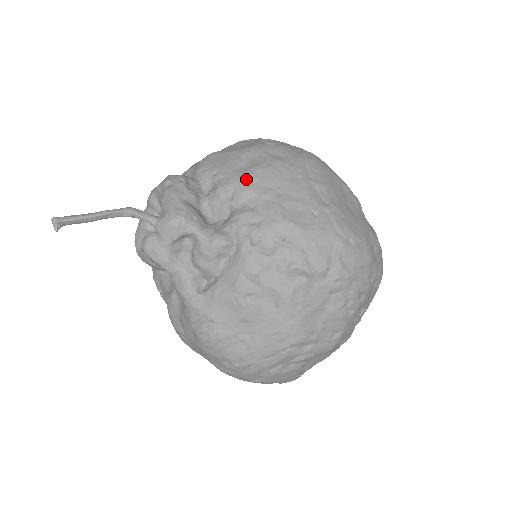
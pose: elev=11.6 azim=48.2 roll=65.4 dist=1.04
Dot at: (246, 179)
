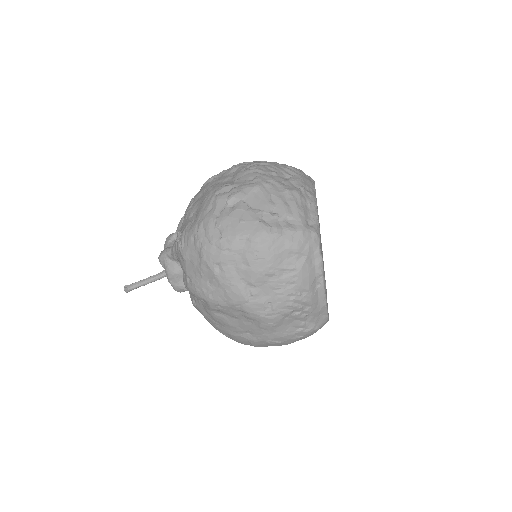
Dot at: occluded
